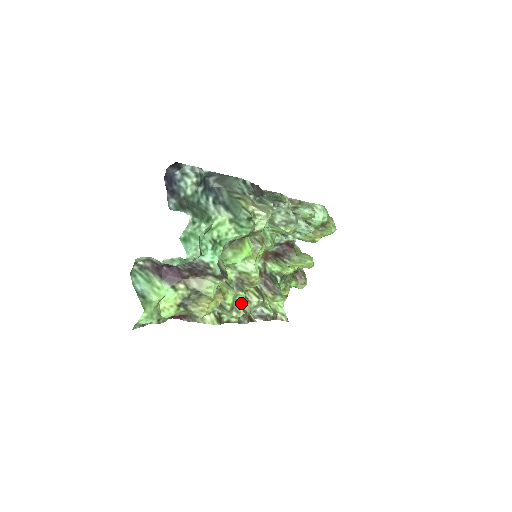
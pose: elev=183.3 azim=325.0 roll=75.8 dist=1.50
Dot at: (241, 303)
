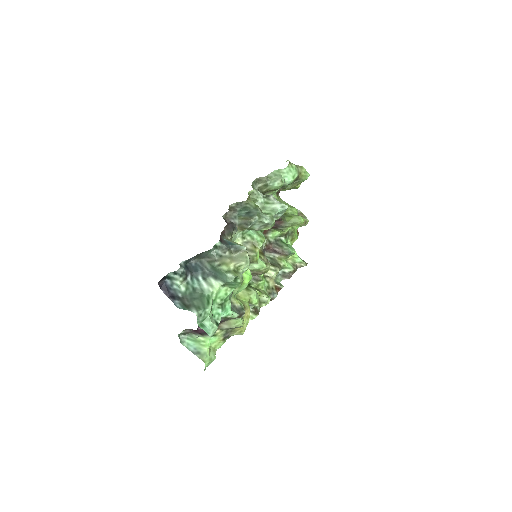
Dot at: (265, 285)
